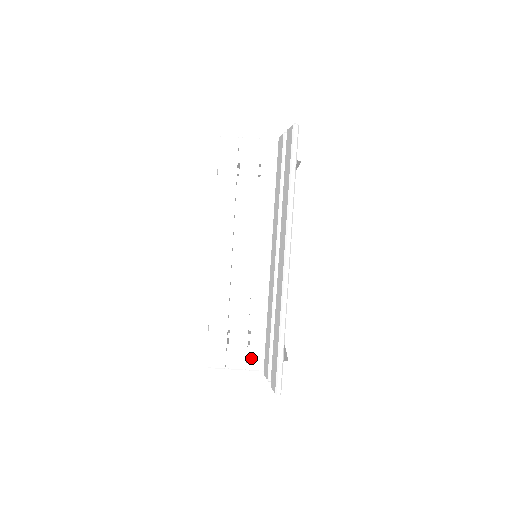
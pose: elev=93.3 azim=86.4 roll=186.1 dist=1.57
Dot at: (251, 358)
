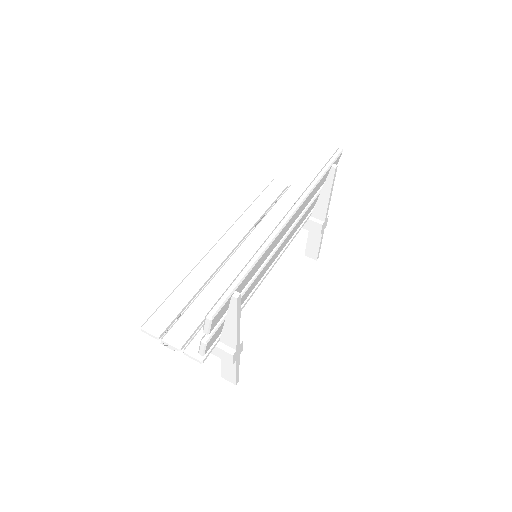
Dot at: (194, 339)
